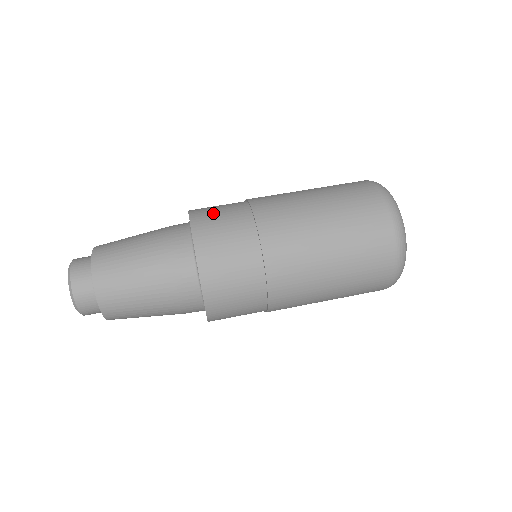
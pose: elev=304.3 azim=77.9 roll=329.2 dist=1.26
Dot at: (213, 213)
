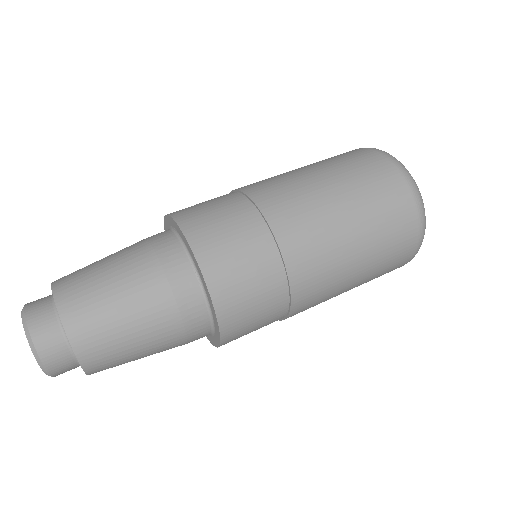
Dot at: occluded
